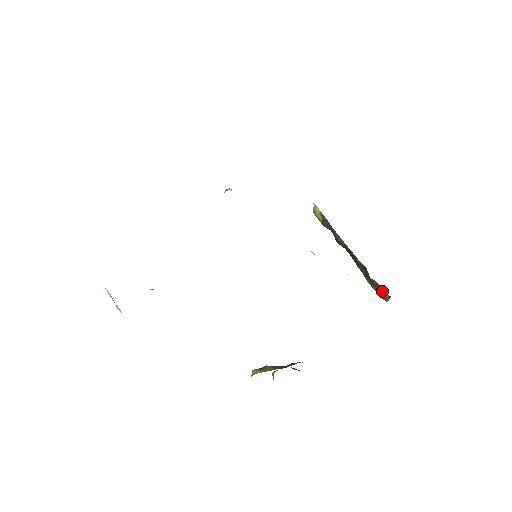
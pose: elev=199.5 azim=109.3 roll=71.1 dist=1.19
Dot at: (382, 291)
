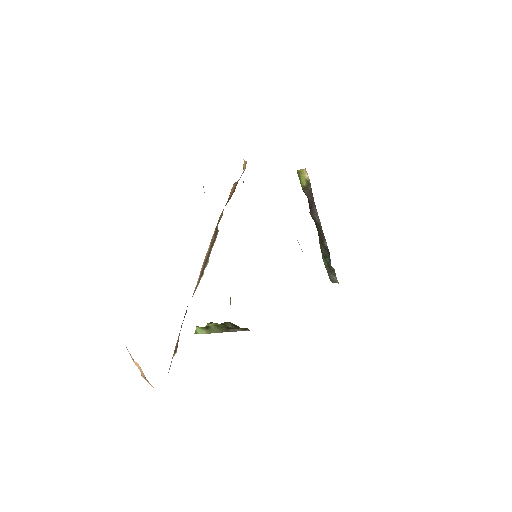
Dot at: (335, 277)
